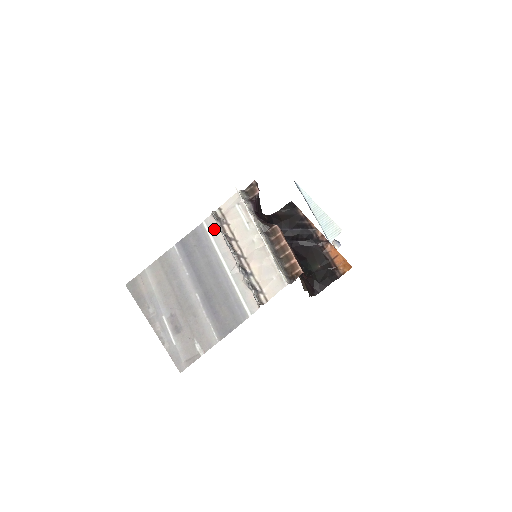
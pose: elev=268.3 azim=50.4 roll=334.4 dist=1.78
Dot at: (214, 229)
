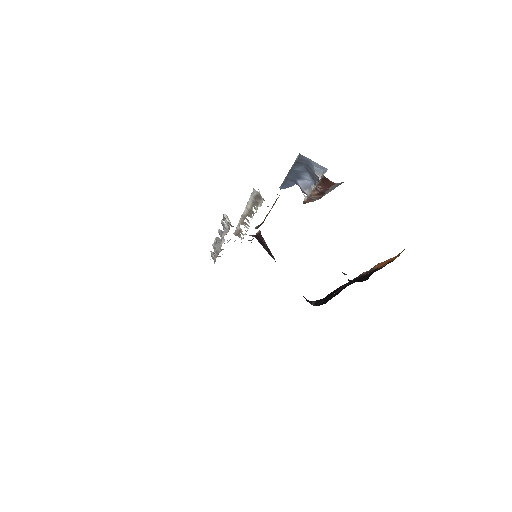
Dot at: occluded
